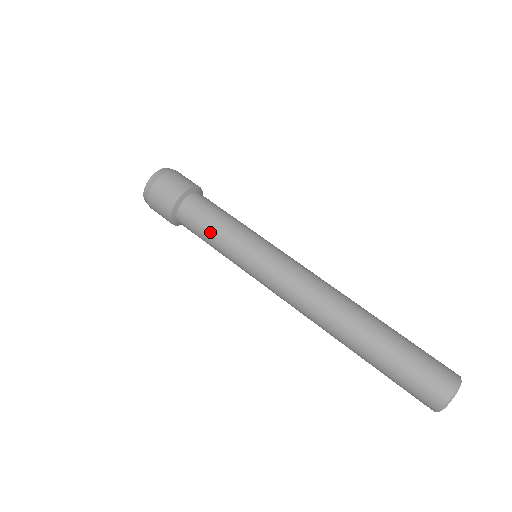
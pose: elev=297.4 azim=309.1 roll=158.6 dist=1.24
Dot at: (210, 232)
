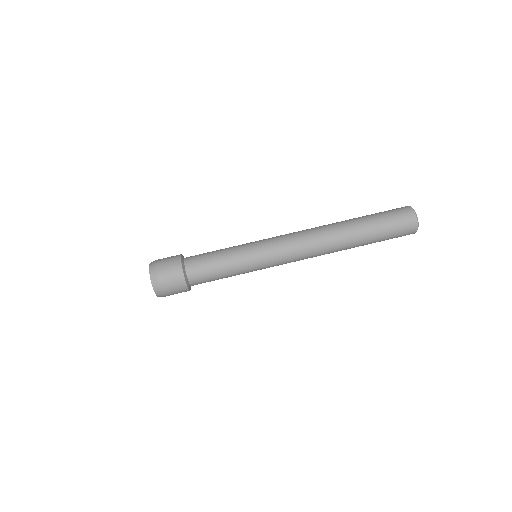
Dot at: (221, 268)
